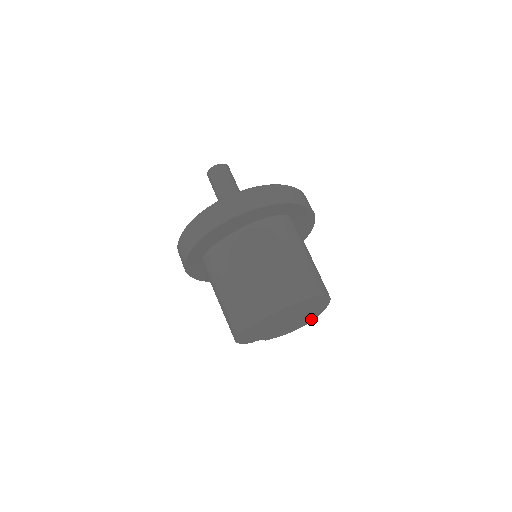
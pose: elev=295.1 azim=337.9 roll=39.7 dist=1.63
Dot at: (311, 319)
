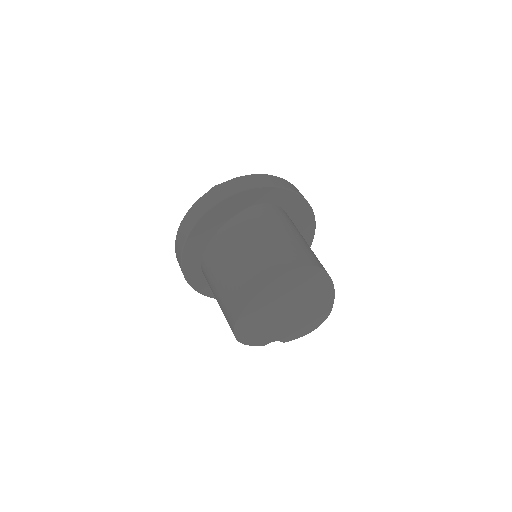
Dot at: (327, 308)
